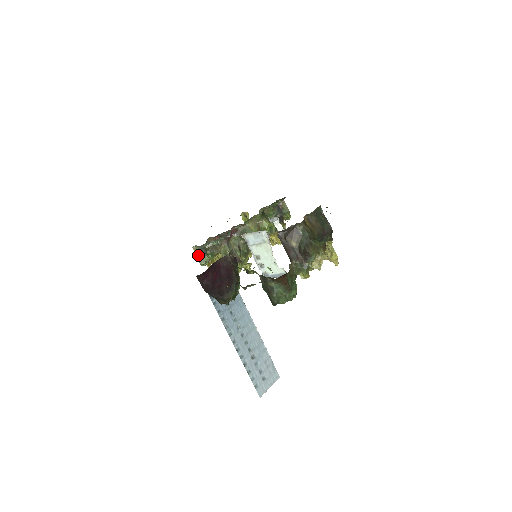
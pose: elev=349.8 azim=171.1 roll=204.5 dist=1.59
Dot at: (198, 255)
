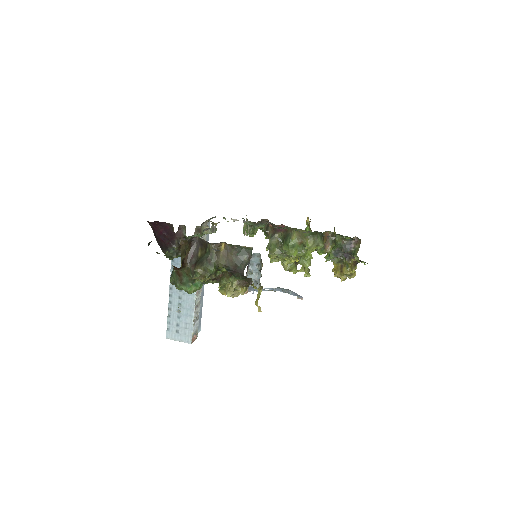
Dot at: (227, 221)
